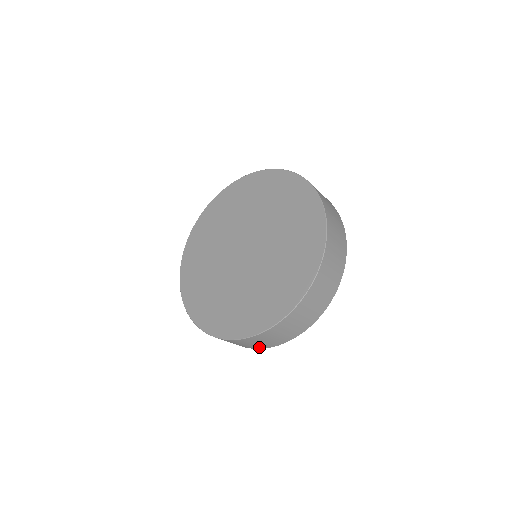
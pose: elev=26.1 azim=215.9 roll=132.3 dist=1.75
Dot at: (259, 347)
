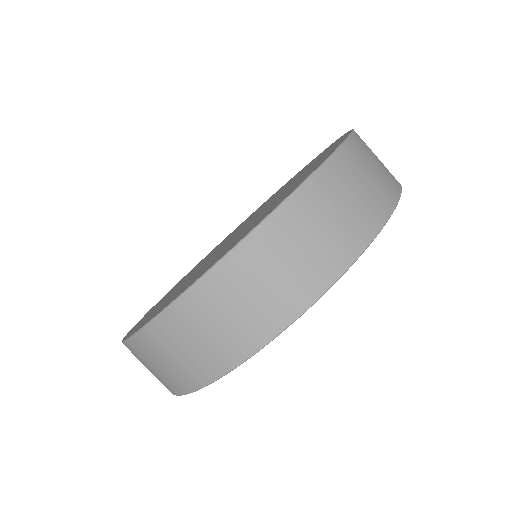
Dot at: (388, 197)
